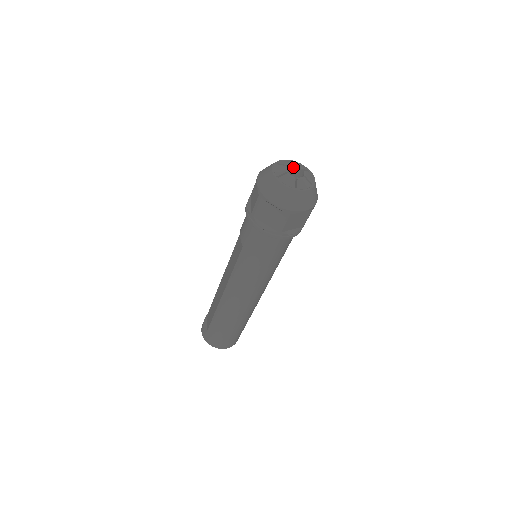
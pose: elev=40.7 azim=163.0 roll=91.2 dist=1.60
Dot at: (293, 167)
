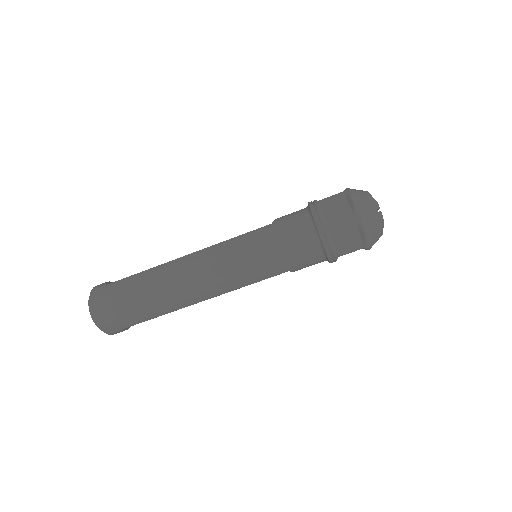
Dot at: occluded
